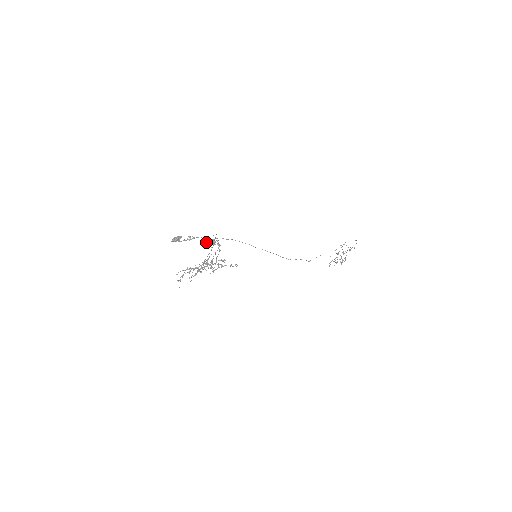
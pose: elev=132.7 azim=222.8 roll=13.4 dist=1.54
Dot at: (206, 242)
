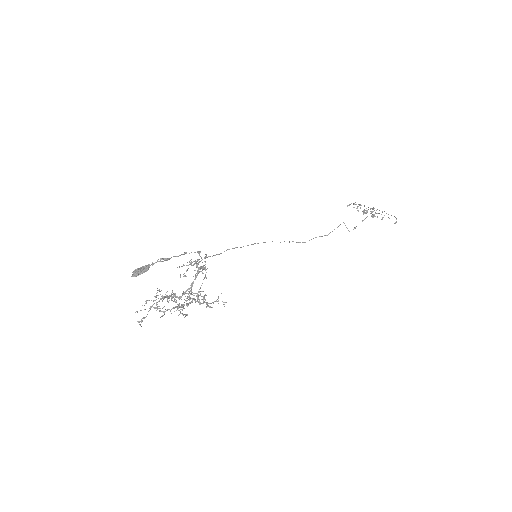
Dot at: (186, 265)
